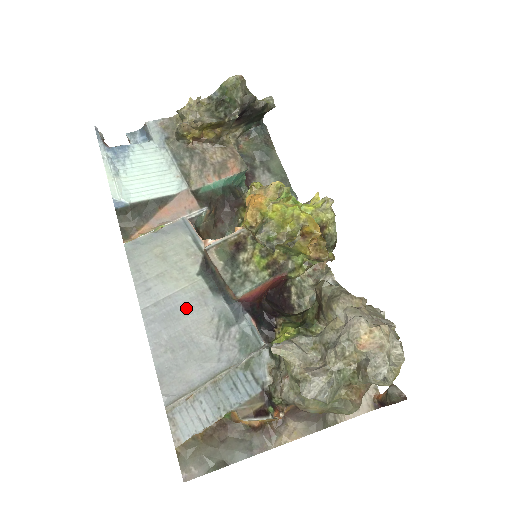
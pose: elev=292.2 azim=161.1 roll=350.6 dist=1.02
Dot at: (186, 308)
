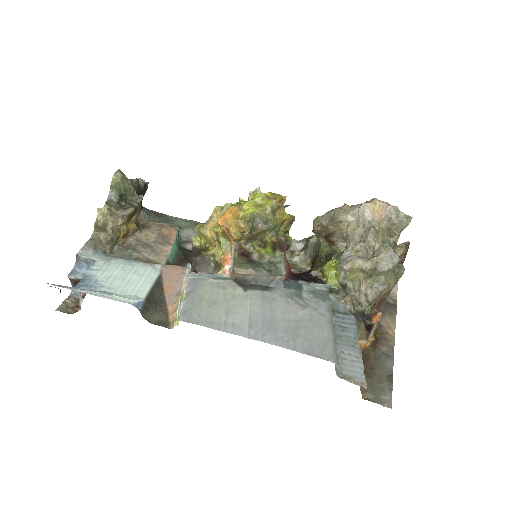
Dot at: (268, 311)
